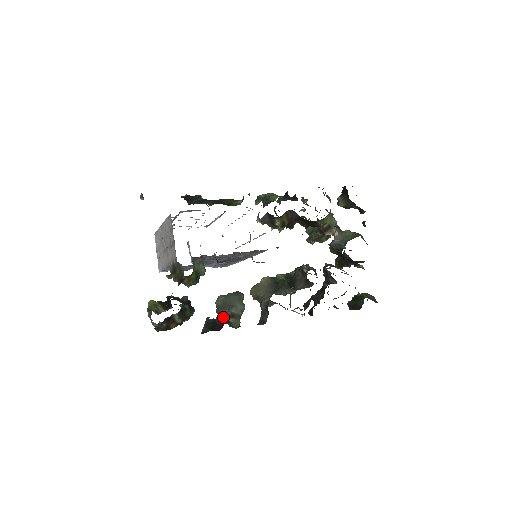
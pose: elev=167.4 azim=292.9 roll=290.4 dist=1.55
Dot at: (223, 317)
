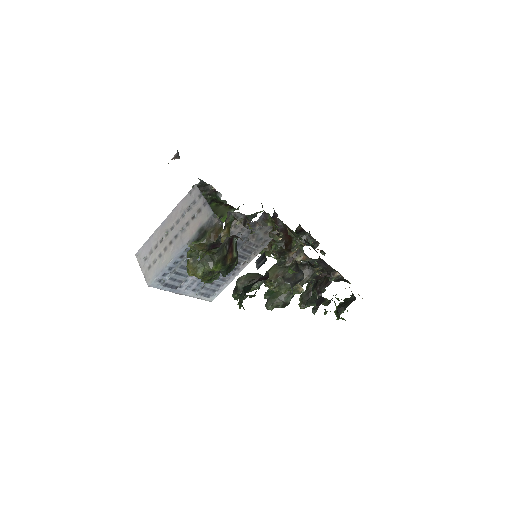
Dot at: (253, 289)
